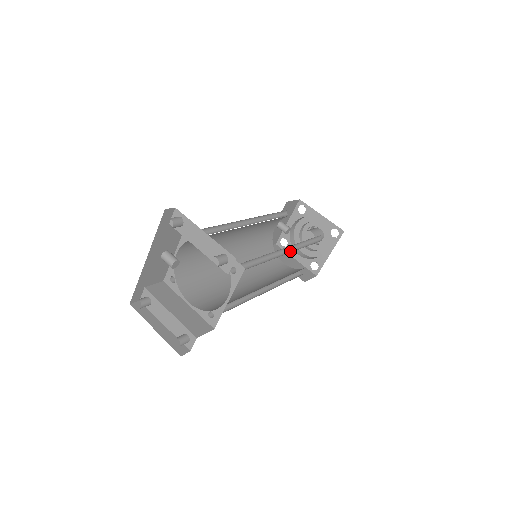
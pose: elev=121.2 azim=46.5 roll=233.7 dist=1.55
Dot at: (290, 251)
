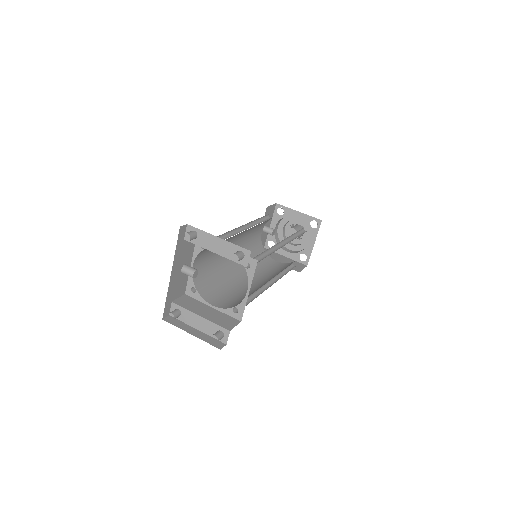
Dot at: (284, 244)
